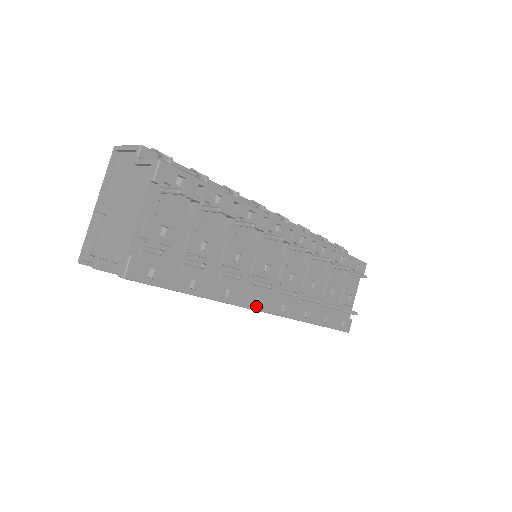
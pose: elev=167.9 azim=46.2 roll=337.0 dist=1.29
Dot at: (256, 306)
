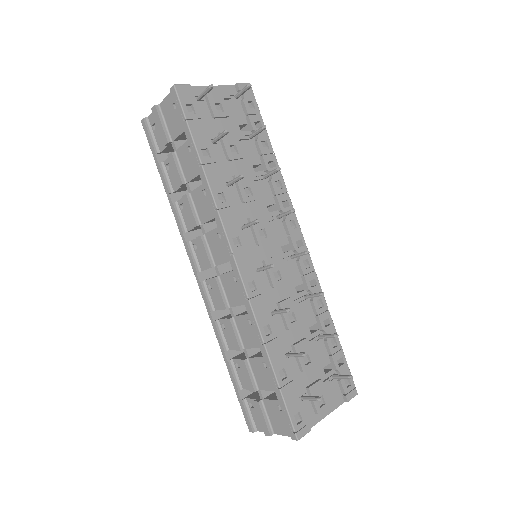
Dot at: (232, 241)
